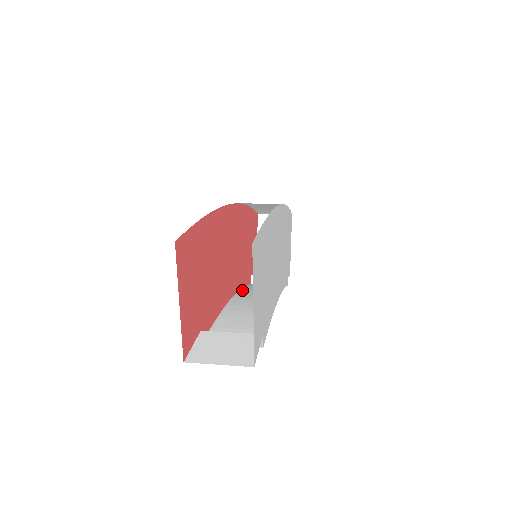
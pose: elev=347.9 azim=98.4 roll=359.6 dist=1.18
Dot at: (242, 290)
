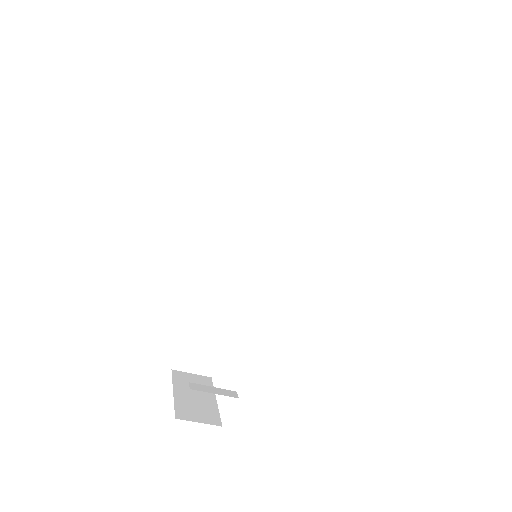
Dot at: occluded
